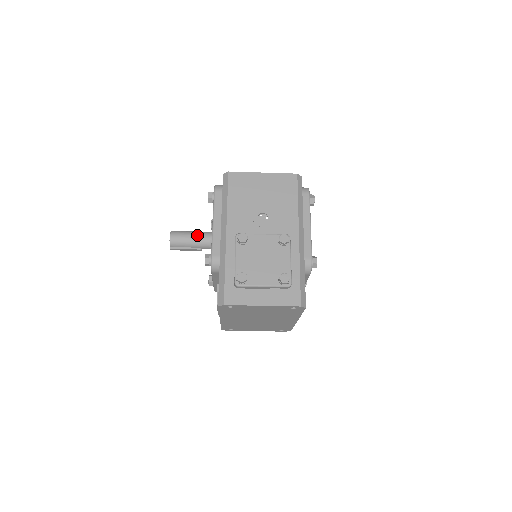
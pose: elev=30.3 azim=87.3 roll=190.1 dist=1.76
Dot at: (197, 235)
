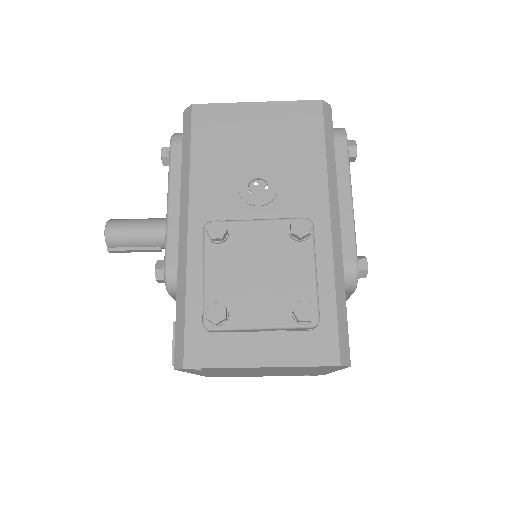
Dot at: (151, 225)
